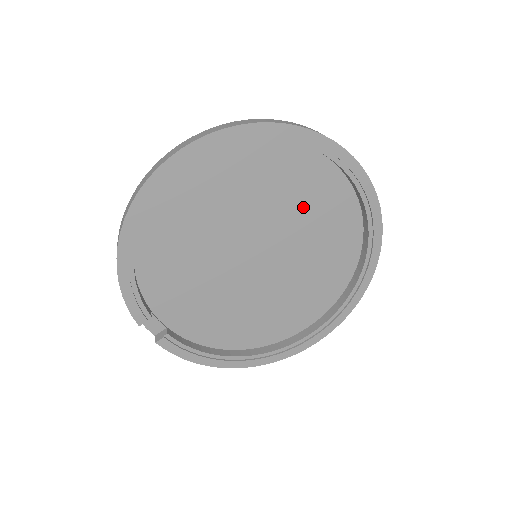
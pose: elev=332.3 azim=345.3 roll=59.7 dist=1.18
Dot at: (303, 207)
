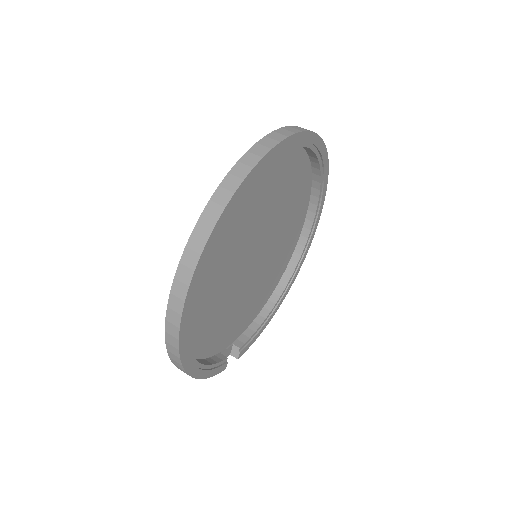
Dot at: (266, 198)
